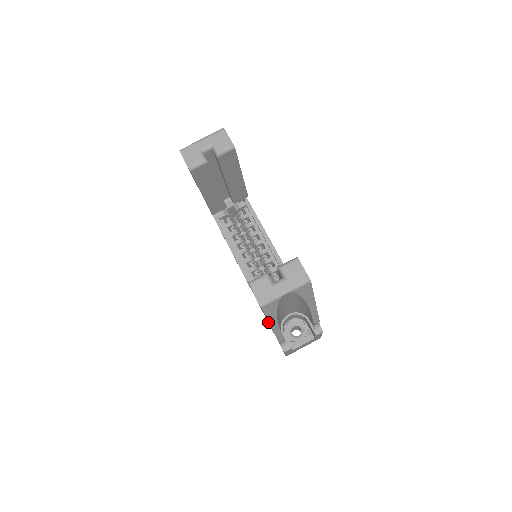
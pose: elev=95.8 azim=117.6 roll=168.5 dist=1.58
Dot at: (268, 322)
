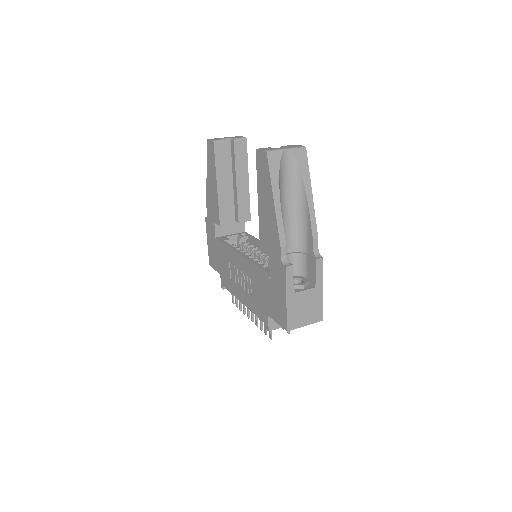
Dot at: (270, 234)
